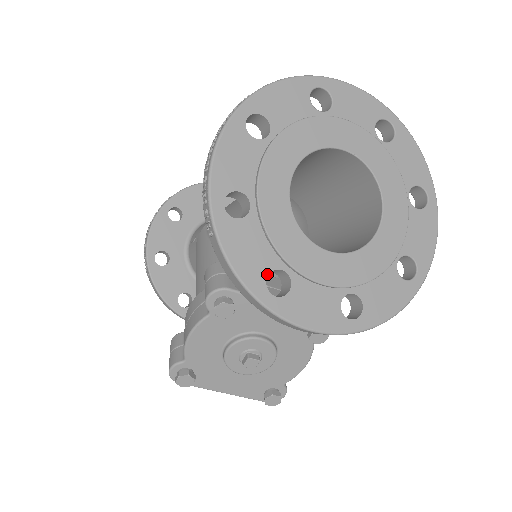
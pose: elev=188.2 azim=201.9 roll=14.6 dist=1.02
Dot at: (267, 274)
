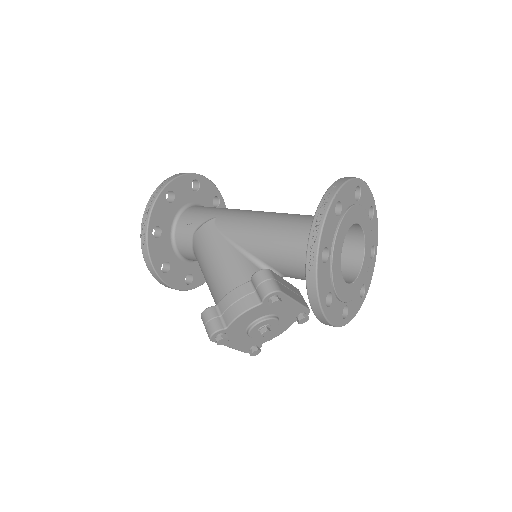
Dot at: occluded
